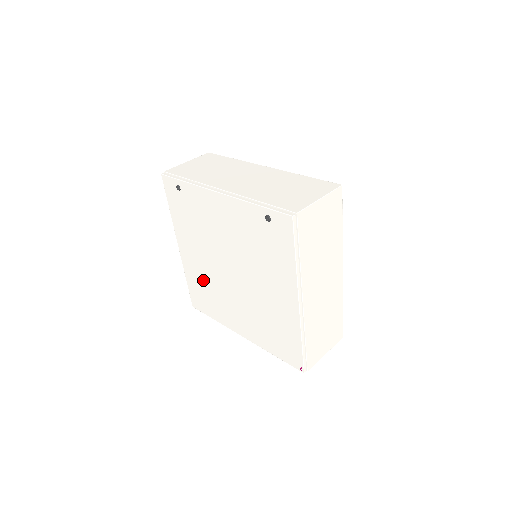
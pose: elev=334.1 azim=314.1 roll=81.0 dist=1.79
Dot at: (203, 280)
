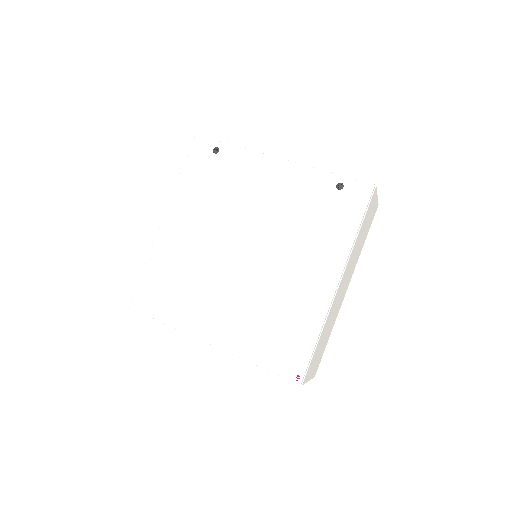
Dot at: (181, 264)
